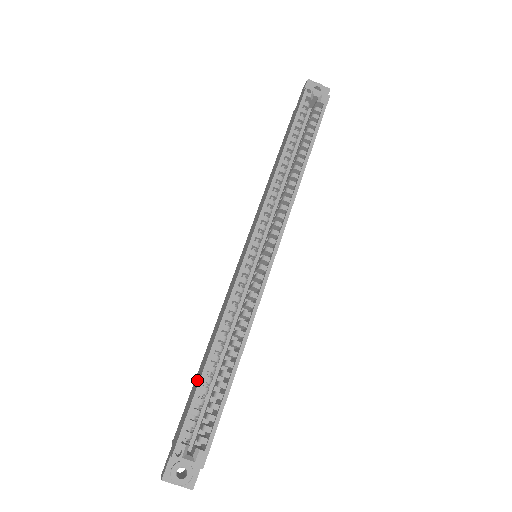
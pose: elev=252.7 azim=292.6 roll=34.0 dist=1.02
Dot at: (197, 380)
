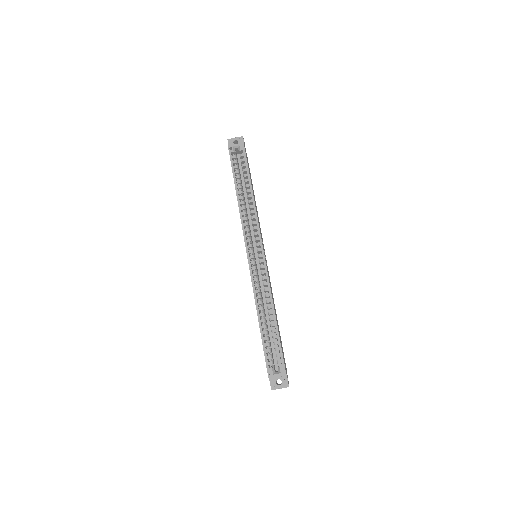
Dot at: occluded
